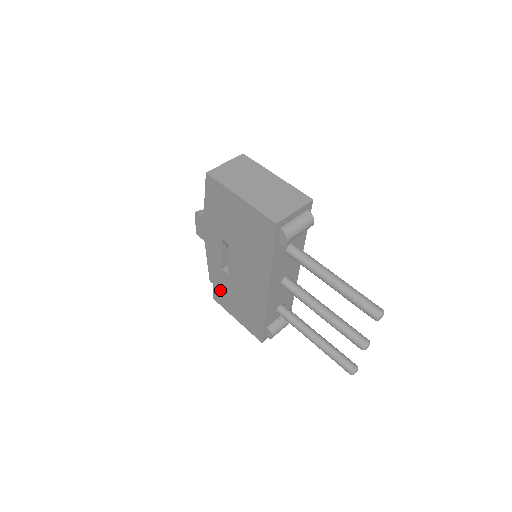
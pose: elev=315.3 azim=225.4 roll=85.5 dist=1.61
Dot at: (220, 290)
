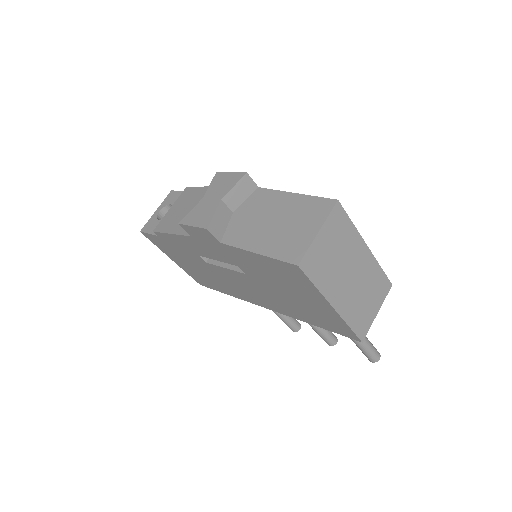
Dot at: (168, 246)
